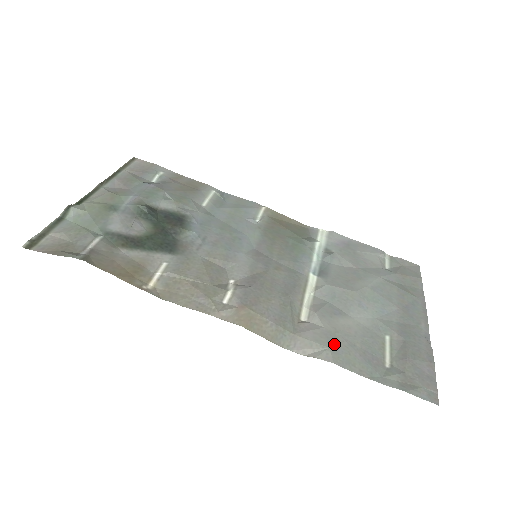
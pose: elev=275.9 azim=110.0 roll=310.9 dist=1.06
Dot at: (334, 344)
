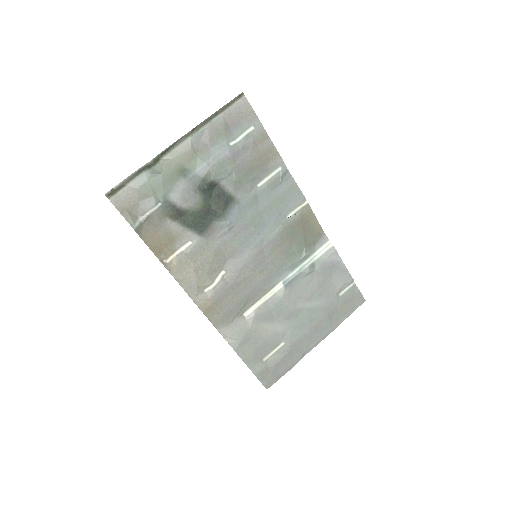
Dot at: (246, 340)
